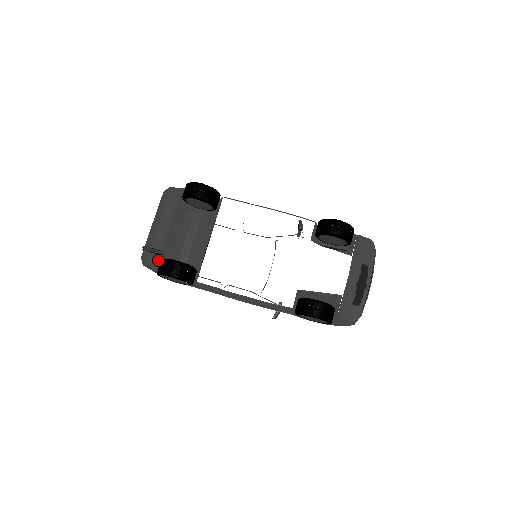
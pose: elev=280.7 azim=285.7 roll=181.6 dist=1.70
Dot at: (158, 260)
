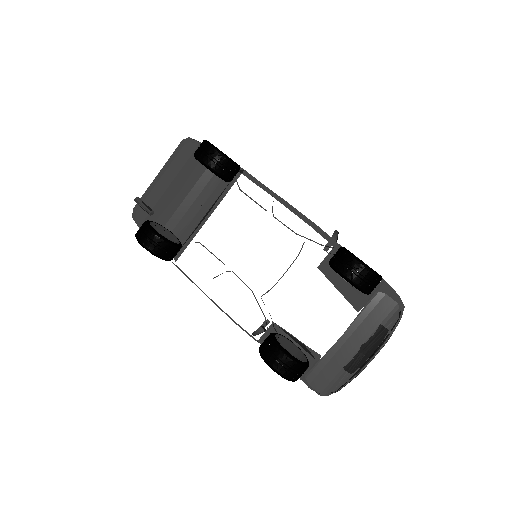
Dot at: (144, 219)
